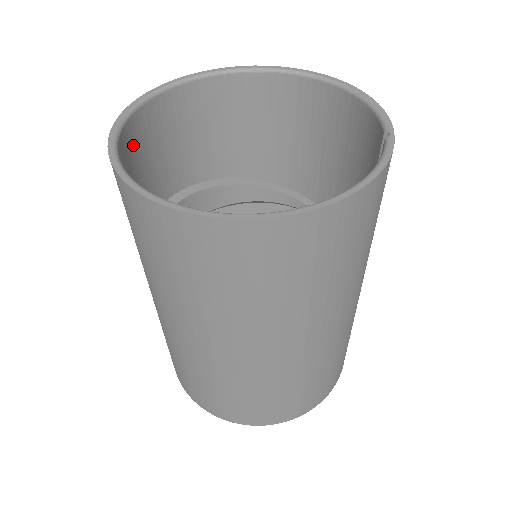
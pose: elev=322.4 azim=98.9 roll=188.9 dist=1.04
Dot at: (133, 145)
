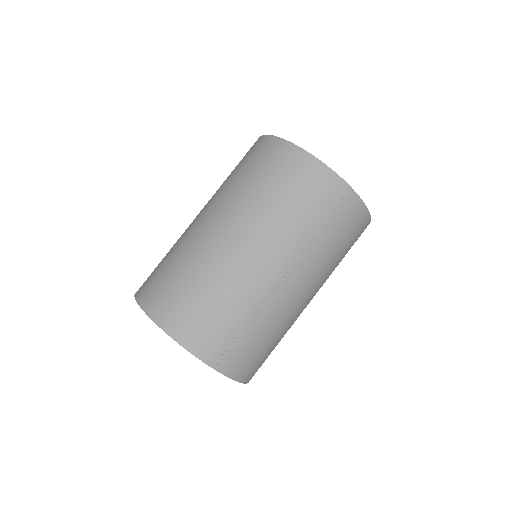
Dot at: occluded
